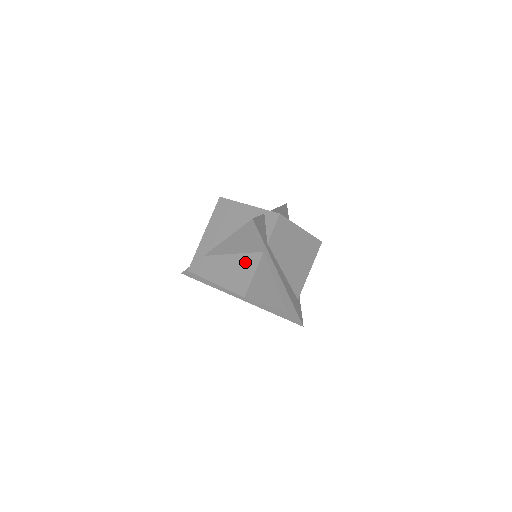
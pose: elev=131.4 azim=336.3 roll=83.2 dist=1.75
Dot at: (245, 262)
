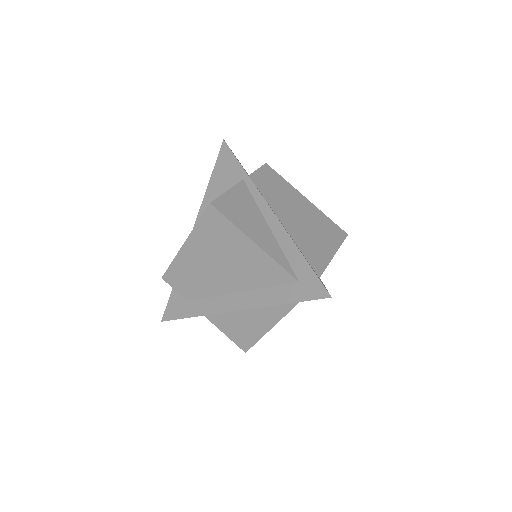
Dot at: occluded
